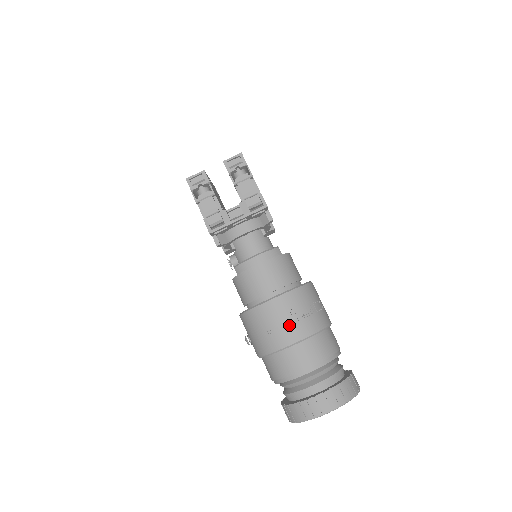
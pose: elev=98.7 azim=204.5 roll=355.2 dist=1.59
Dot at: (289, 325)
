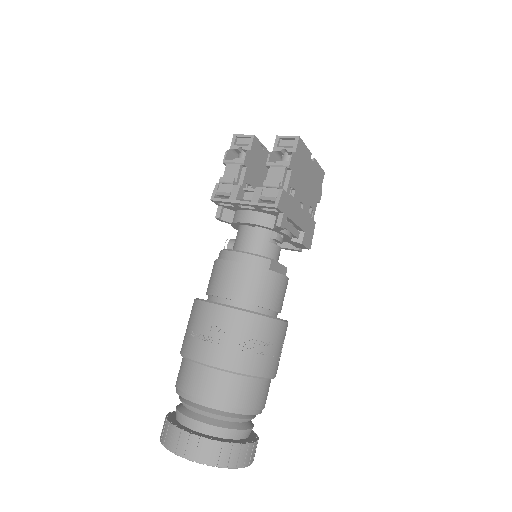
Dot at: (210, 341)
